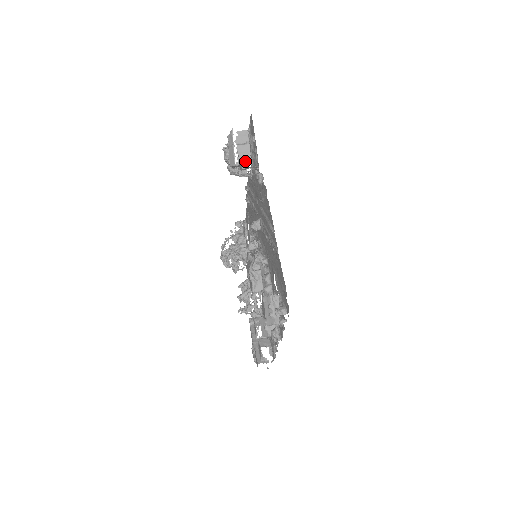
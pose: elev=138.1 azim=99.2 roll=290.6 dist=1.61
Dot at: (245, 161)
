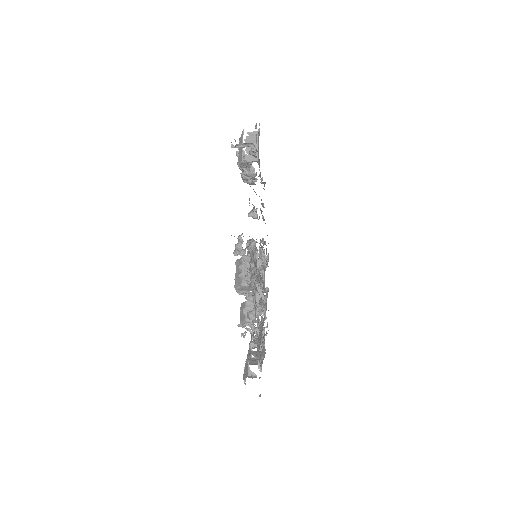
Dot at: (252, 158)
